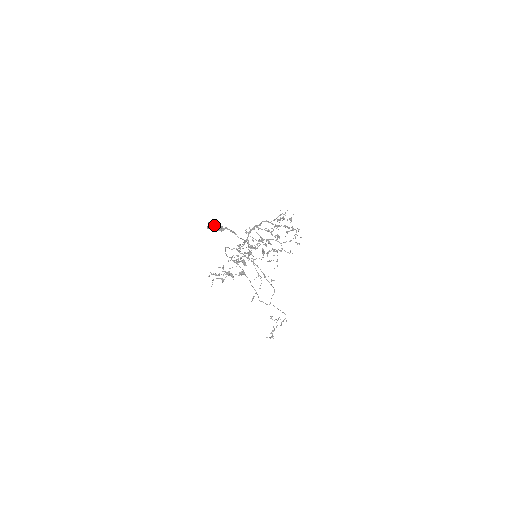
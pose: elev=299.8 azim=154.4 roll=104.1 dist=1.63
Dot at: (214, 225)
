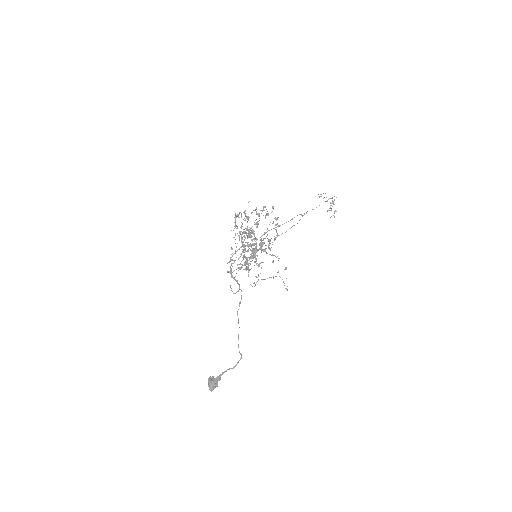
Dot at: (213, 389)
